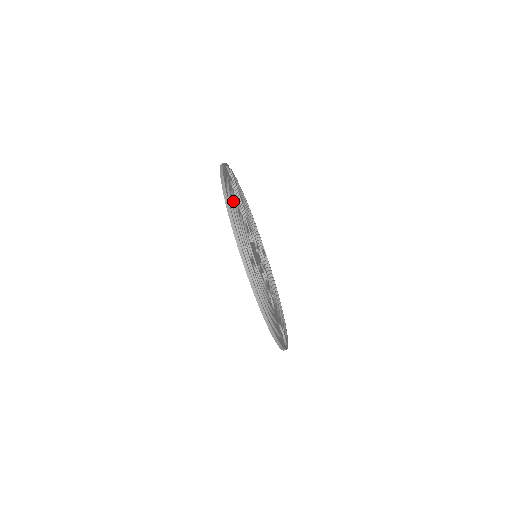
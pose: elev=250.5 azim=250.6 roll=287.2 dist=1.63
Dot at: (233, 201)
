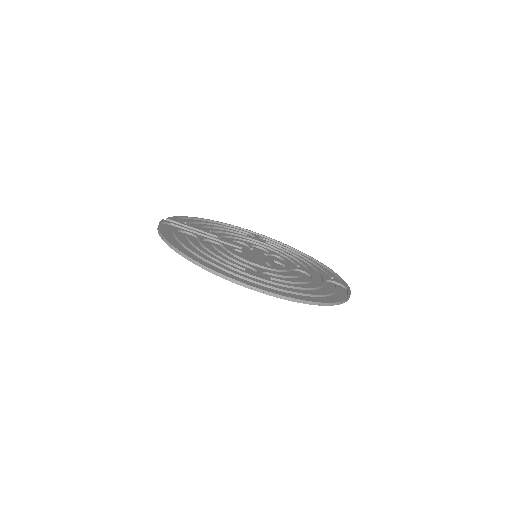
Dot at: (197, 248)
